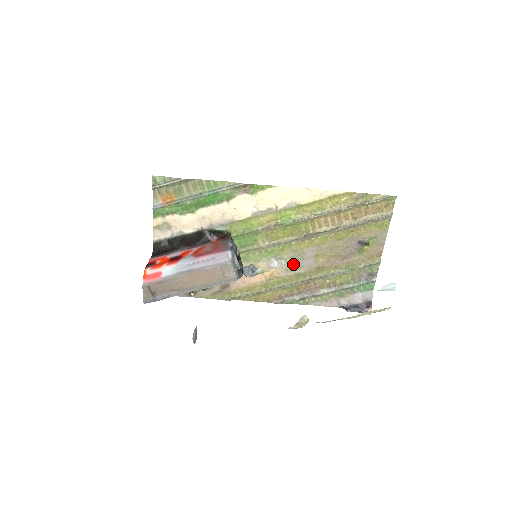
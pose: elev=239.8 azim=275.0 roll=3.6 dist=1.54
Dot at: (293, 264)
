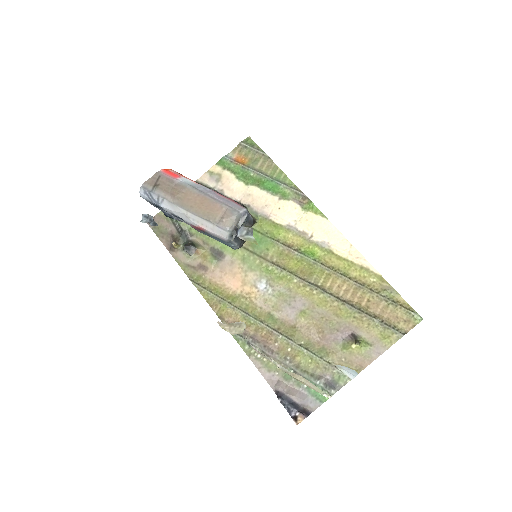
Dot at: (276, 301)
